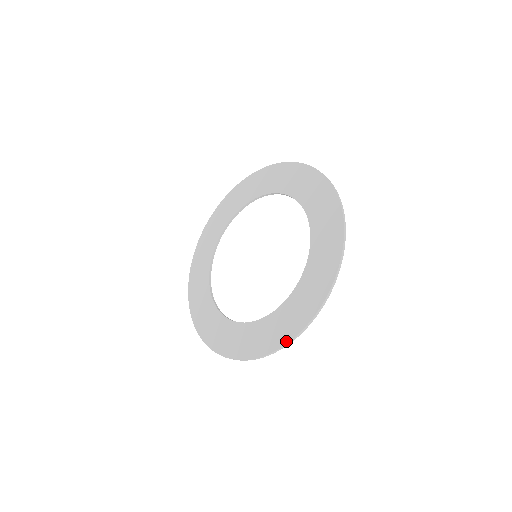
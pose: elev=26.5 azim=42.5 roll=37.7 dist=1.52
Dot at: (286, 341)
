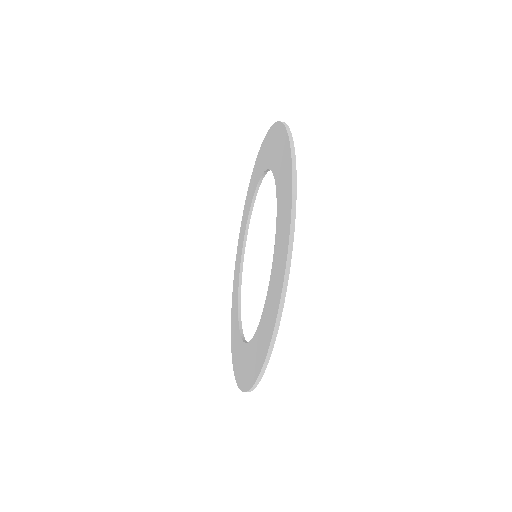
Dot at: (280, 291)
